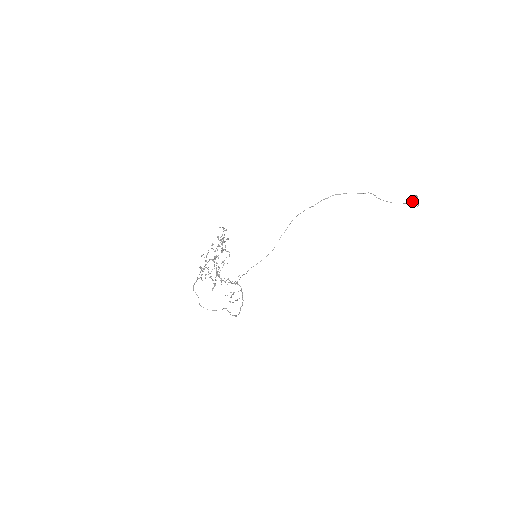
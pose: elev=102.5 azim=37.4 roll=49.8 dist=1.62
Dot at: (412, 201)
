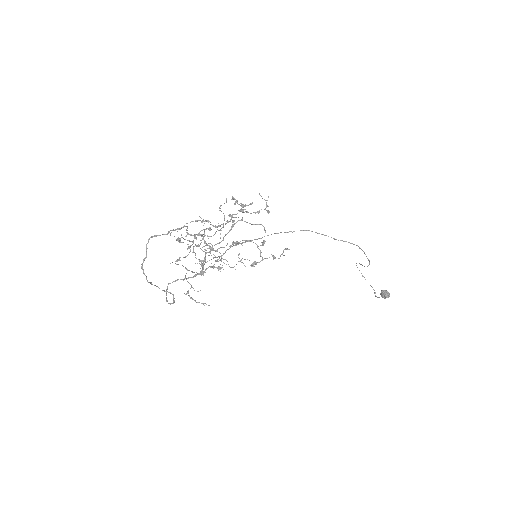
Dot at: (384, 296)
